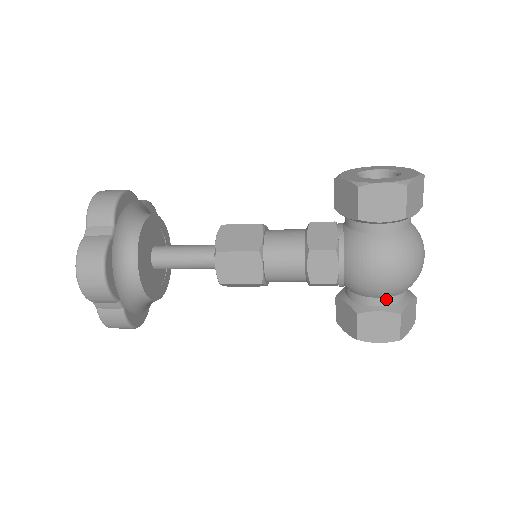
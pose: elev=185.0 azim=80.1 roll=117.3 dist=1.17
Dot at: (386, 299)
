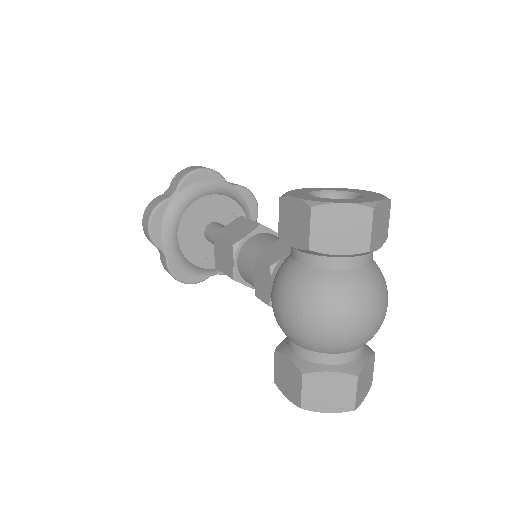
Dot at: (300, 348)
